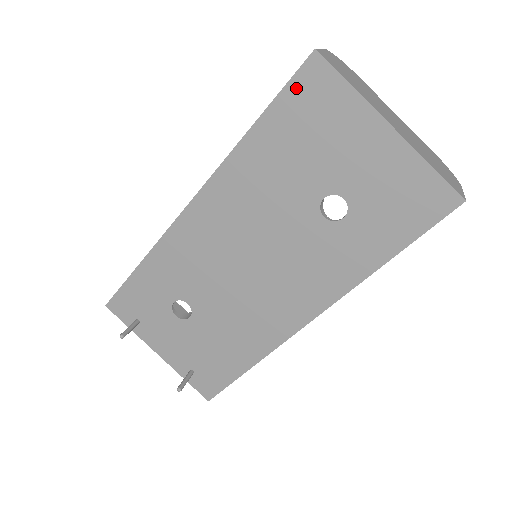
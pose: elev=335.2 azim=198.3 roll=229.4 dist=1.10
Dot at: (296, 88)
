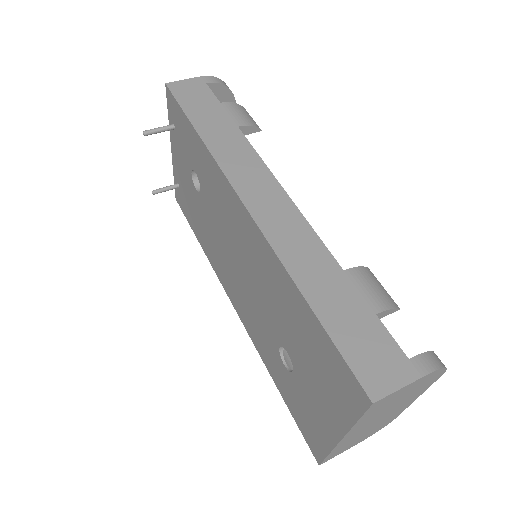
Dot at: (342, 365)
